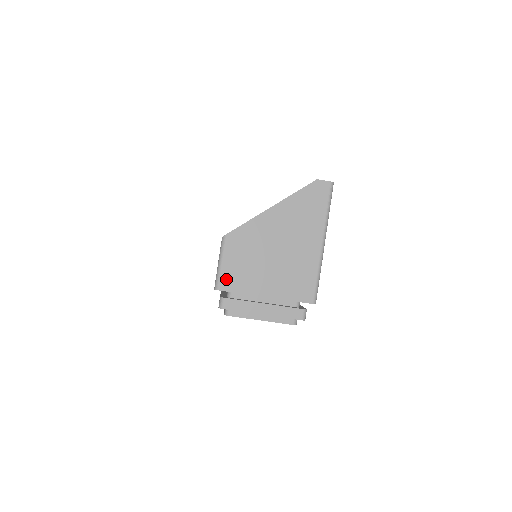
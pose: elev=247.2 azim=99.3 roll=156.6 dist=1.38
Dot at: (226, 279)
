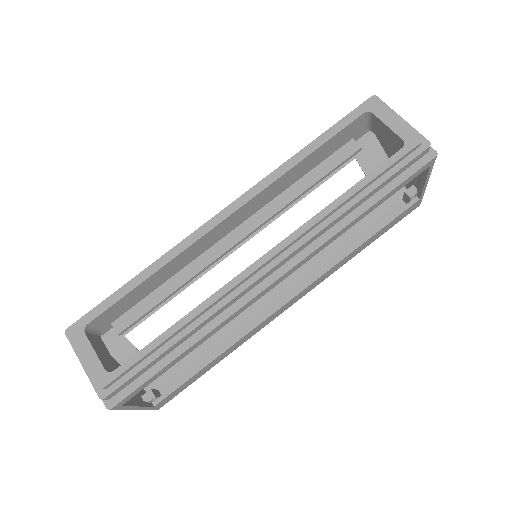
Dot at: occluded
